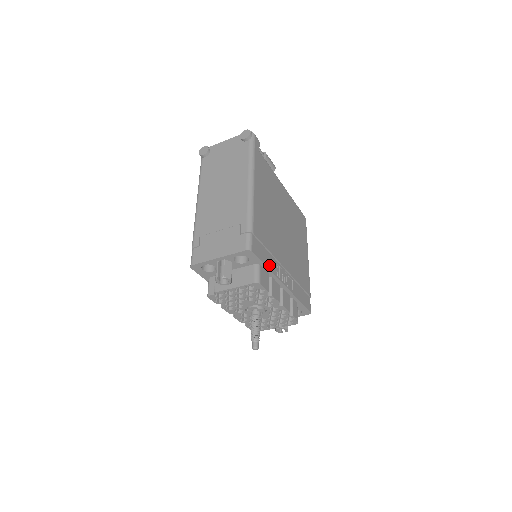
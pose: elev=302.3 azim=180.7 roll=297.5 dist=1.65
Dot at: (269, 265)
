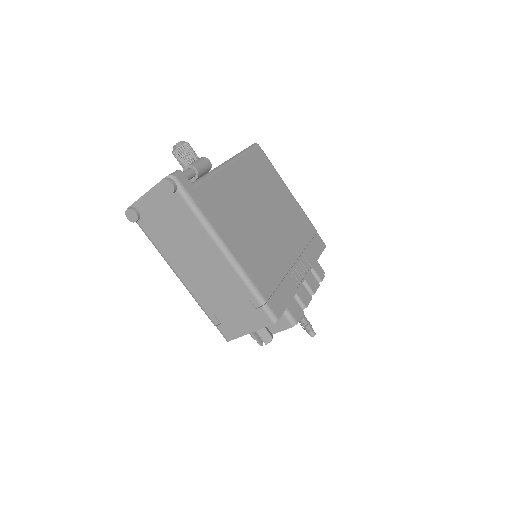
Dot at: (290, 294)
